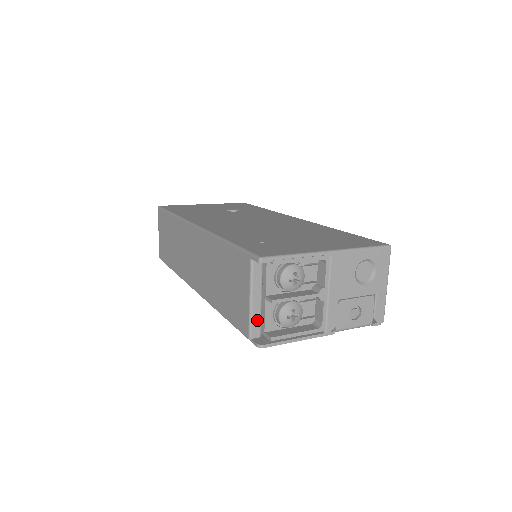
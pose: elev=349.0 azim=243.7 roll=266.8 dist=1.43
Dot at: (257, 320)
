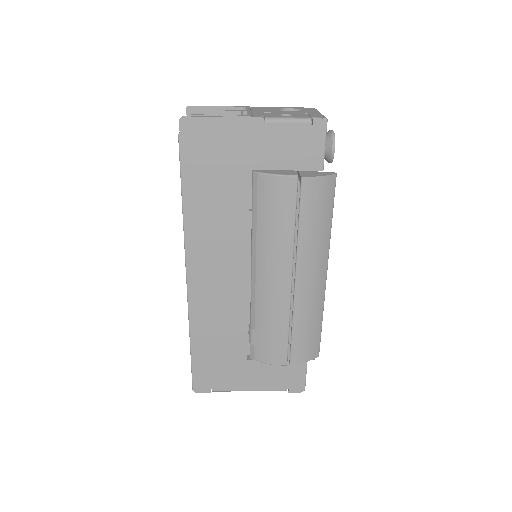
Dot at: occluded
